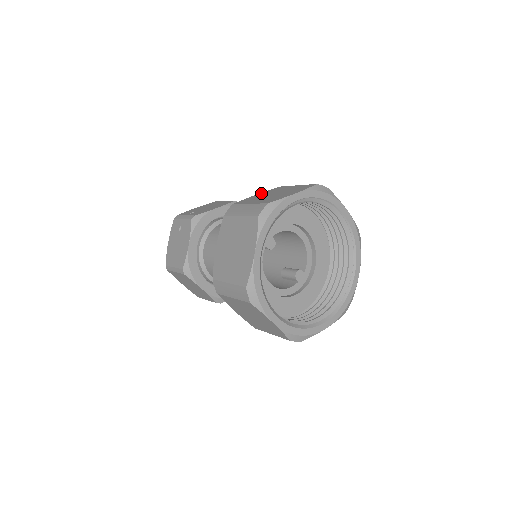
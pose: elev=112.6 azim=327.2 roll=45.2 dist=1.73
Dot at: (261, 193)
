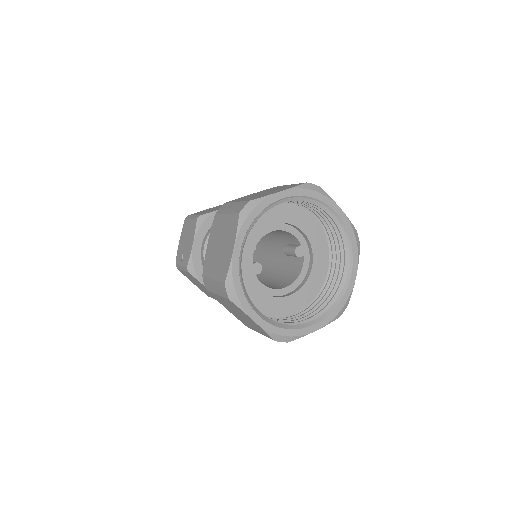
Dot at: (209, 239)
